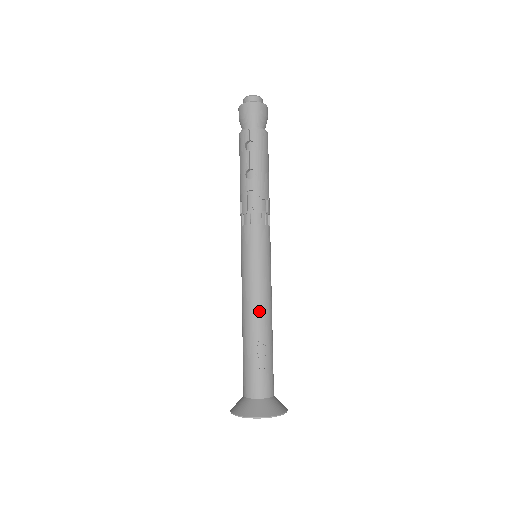
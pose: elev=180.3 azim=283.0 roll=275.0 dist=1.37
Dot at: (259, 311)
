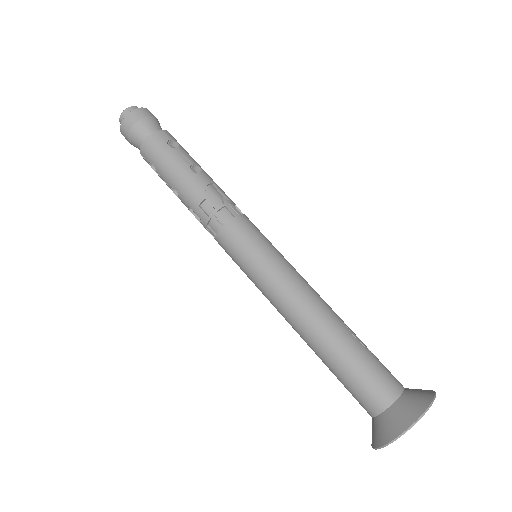
Dot at: (320, 297)
